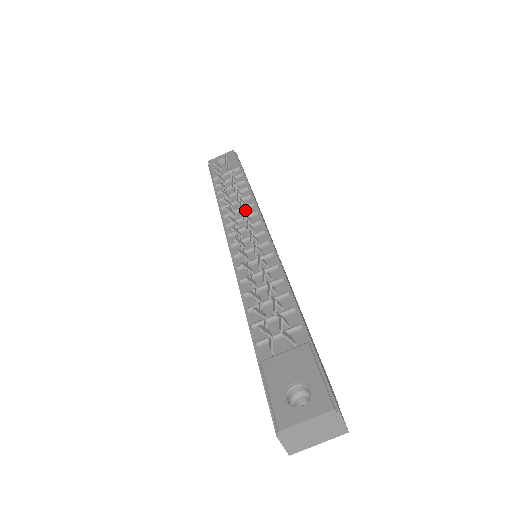
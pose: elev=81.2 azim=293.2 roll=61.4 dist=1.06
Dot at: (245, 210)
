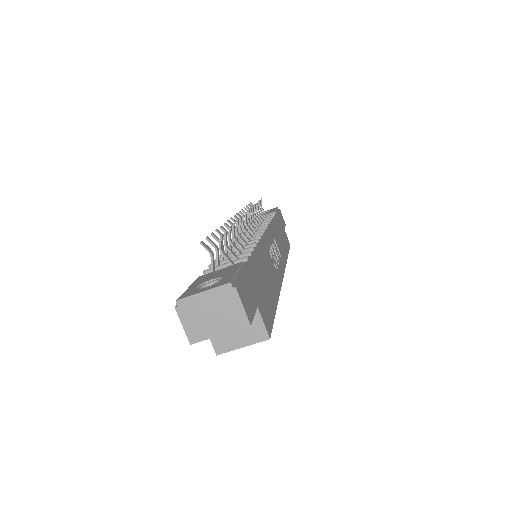
Dot at: (249, 210)
